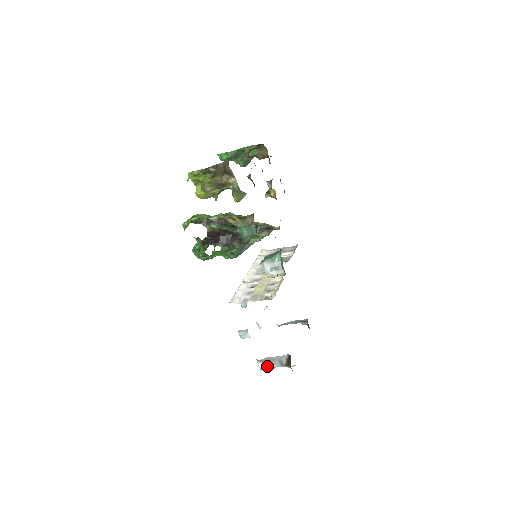
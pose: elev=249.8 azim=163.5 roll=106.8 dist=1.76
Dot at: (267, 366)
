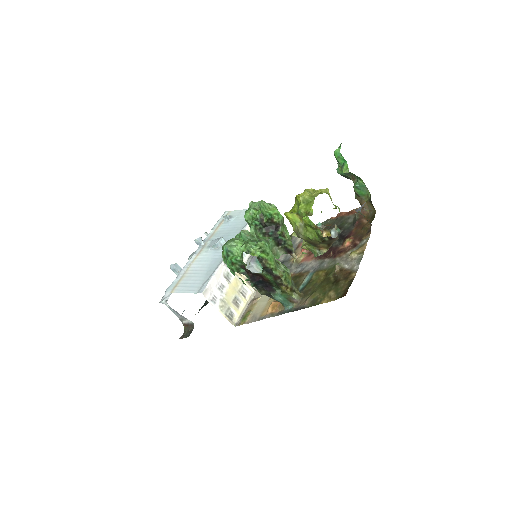
Dot at: (168, 306)
